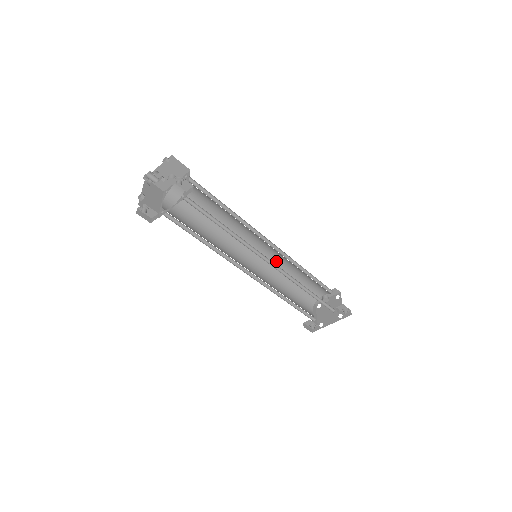
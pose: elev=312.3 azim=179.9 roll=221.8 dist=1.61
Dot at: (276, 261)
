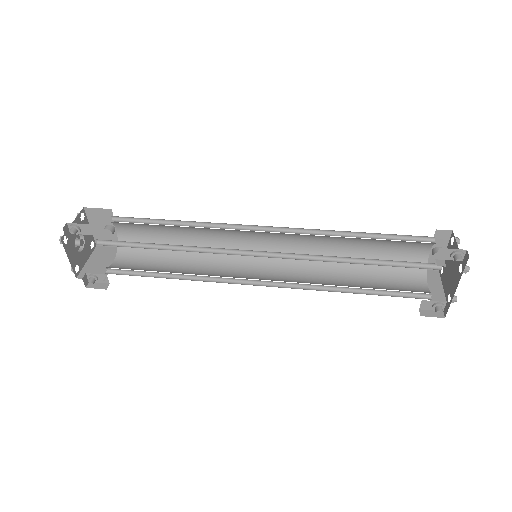
Dot at: (307, 246)
